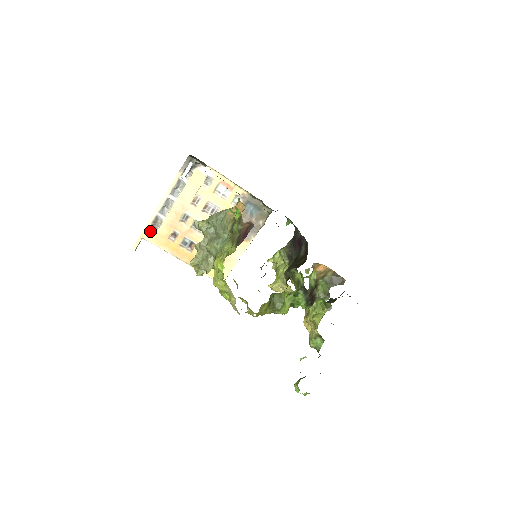
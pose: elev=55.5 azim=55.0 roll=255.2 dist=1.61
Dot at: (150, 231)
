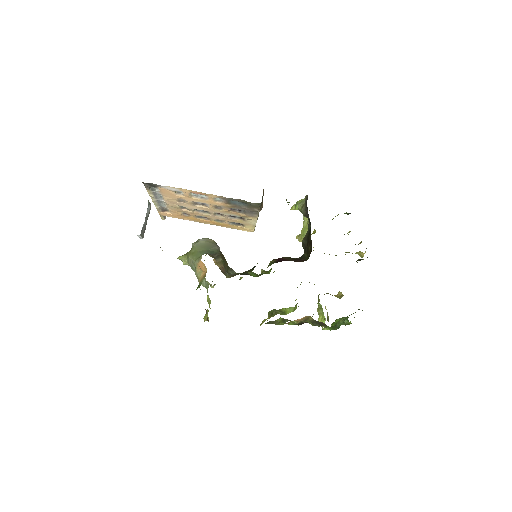
Dot at: (164, 213)
